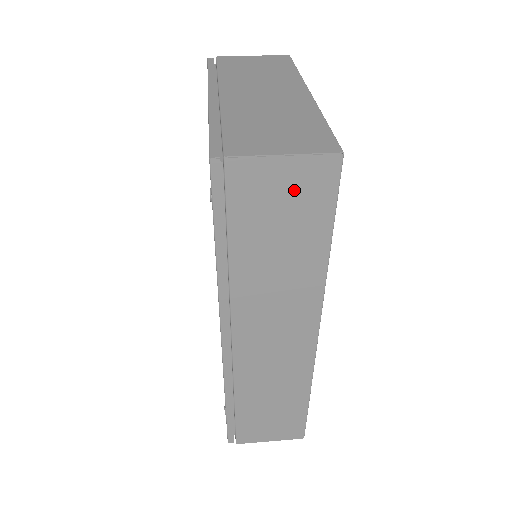
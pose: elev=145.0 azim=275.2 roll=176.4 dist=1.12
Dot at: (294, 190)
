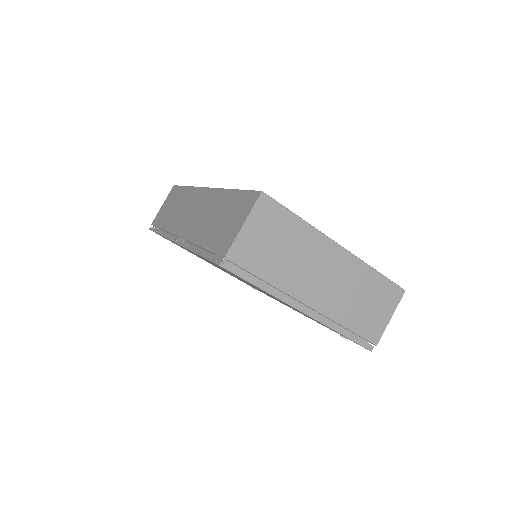
Dot at: occluded
